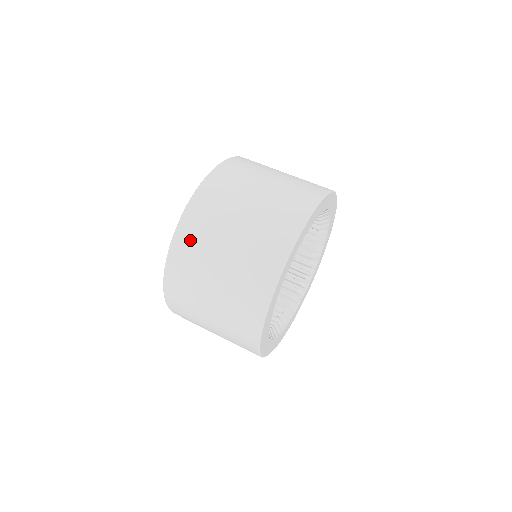
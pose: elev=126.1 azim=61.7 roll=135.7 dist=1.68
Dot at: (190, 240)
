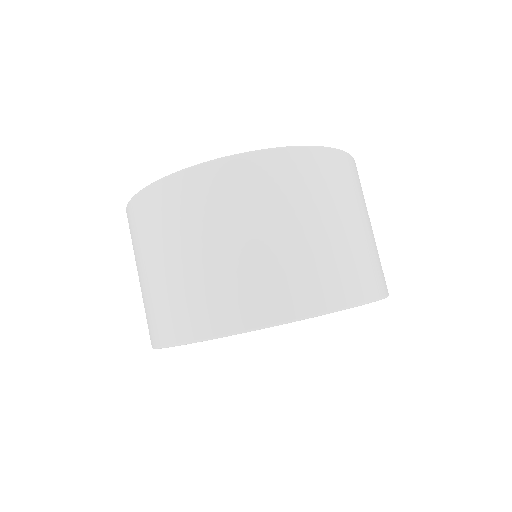
Dot at: (195, 194)
